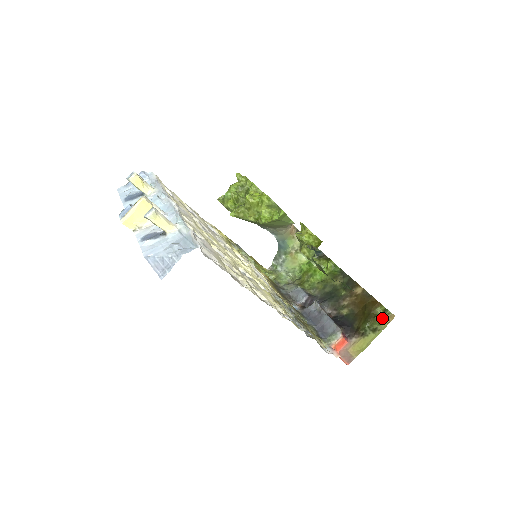
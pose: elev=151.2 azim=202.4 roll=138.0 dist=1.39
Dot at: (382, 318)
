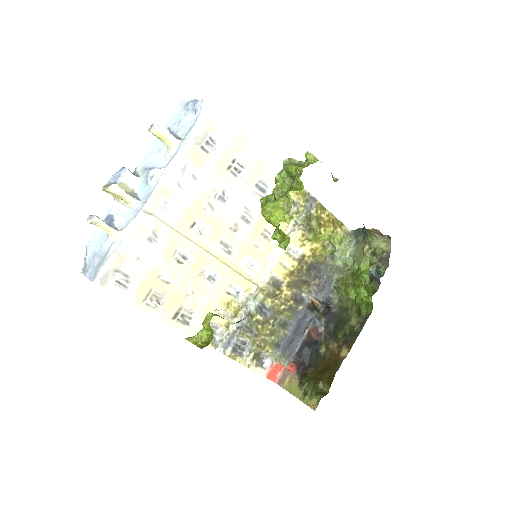
Dot at: (314, 396)
